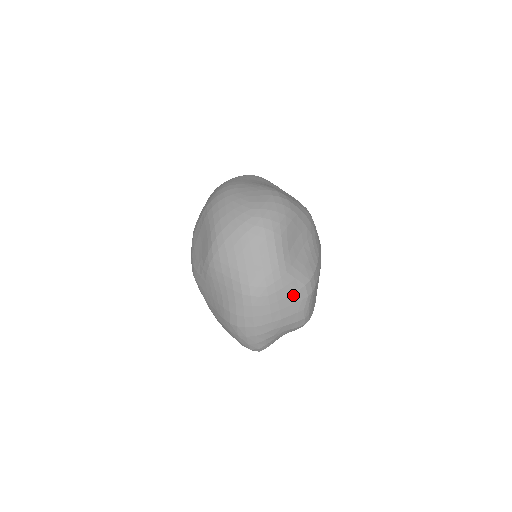
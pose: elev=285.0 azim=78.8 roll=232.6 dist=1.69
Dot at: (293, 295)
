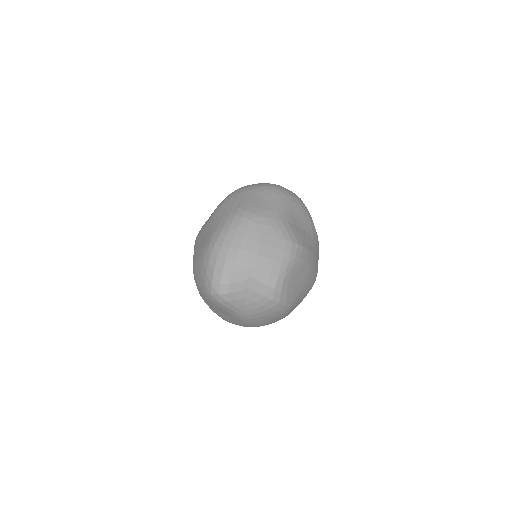
Dot at: (278, 240)
